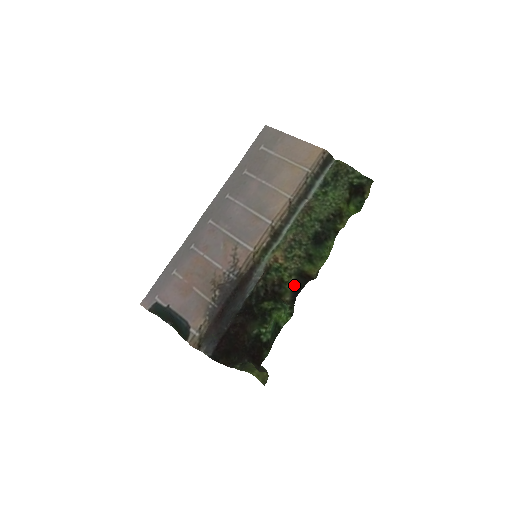
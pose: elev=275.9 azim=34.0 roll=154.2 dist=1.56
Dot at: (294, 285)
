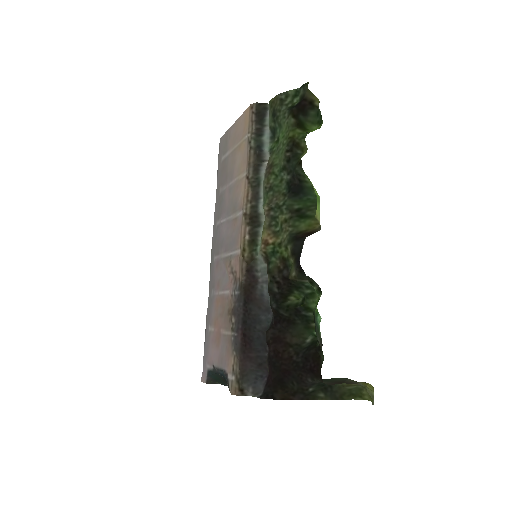
Dot at: (294, 254)
